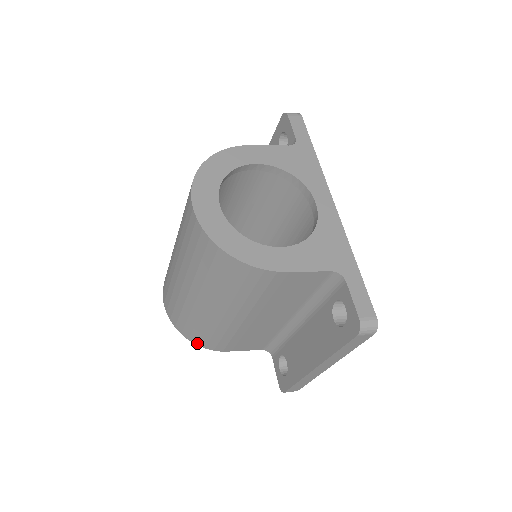
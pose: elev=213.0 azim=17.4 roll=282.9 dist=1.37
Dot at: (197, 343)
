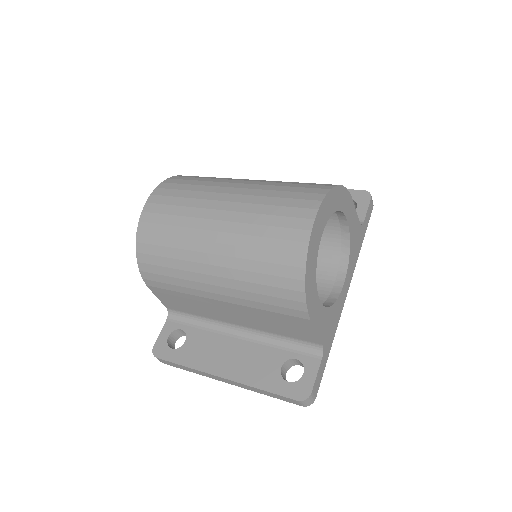
Dot at: (141, 262)
